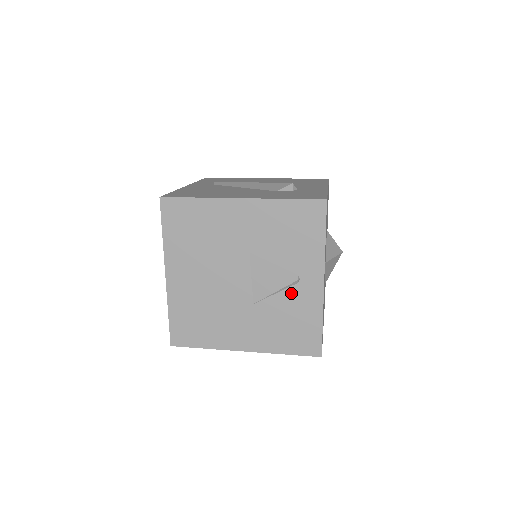
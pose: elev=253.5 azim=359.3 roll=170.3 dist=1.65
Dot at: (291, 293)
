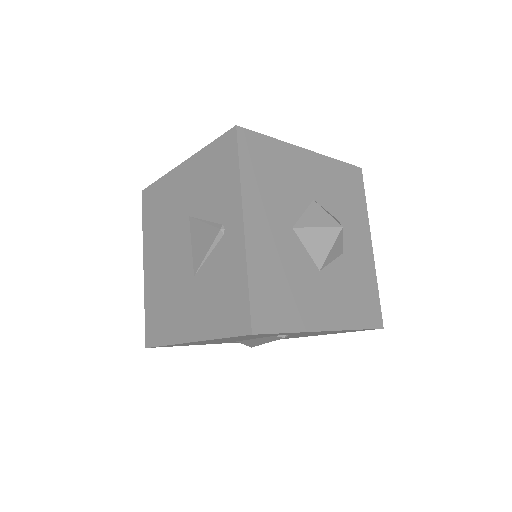
Dot at: (219, 250)
